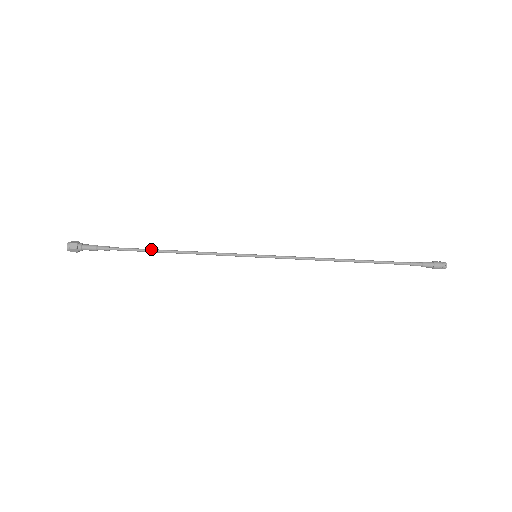
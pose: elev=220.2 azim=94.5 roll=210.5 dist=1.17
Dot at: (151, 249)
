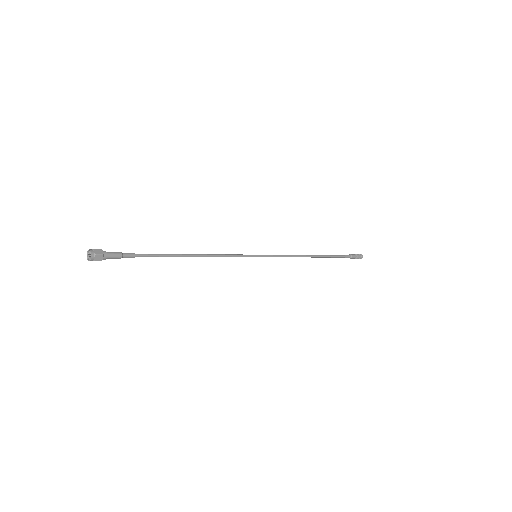
Dot at: occluded
